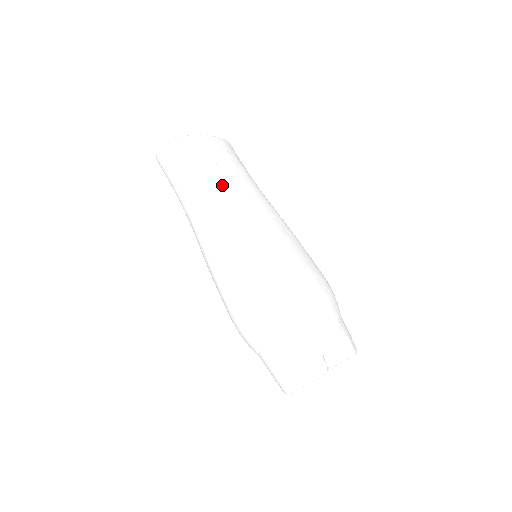
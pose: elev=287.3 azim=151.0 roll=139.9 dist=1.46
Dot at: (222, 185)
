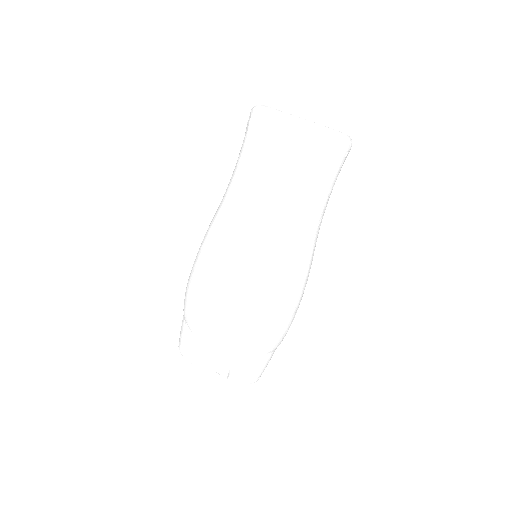
Dot at: (253, 185)
